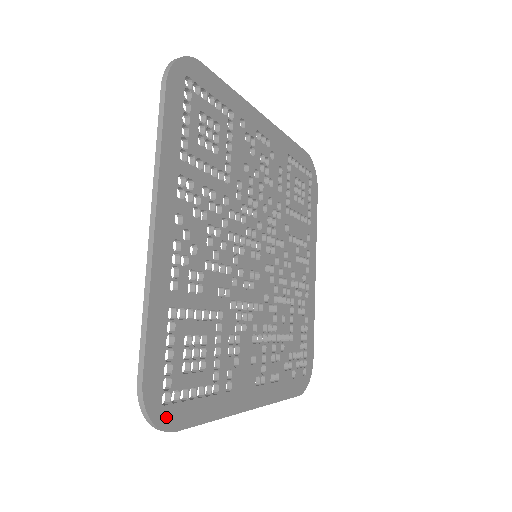
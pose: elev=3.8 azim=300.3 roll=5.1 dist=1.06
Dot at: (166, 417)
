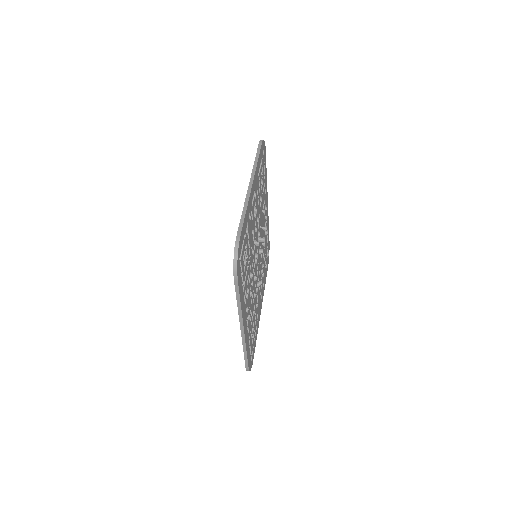
Dot at: (252, 362)
